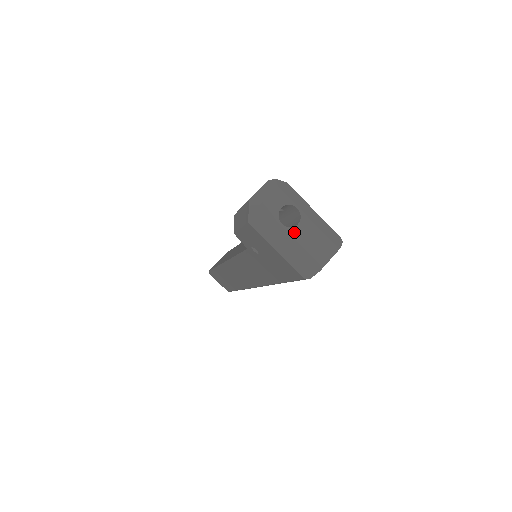
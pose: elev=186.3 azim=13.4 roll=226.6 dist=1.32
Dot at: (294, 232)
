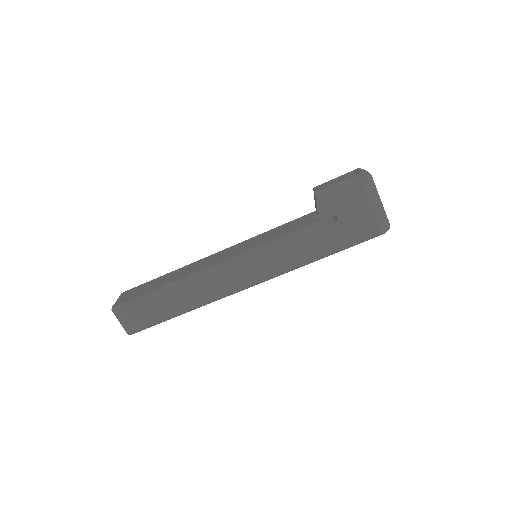
Dot at: occluded
